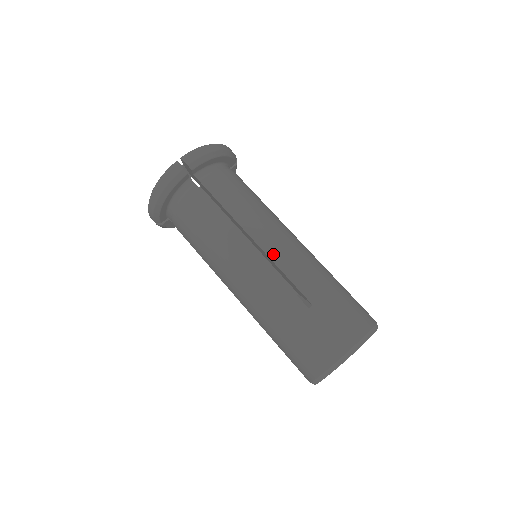
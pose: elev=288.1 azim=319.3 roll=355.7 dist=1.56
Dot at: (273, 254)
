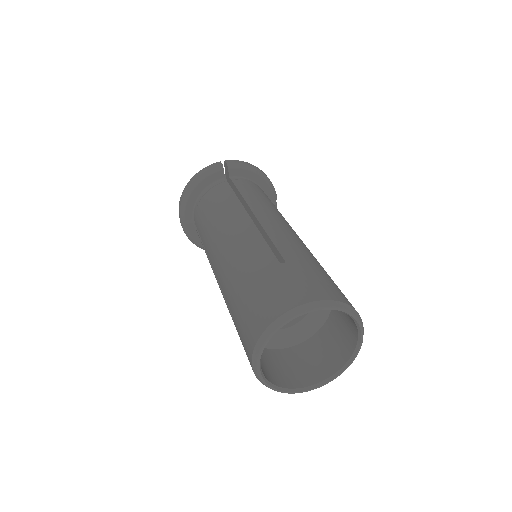
Dot at: (267, 225)
